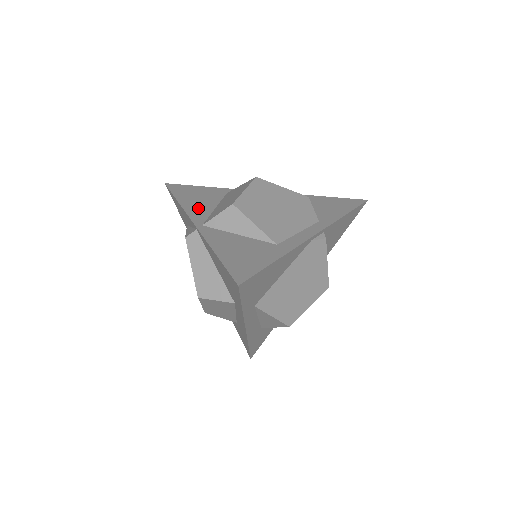
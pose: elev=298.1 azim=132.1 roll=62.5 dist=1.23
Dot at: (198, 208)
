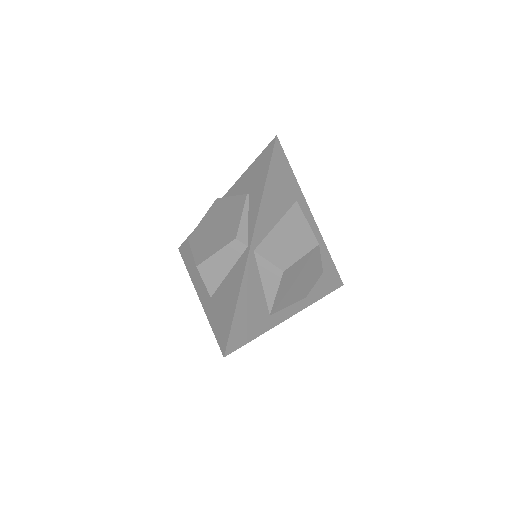
Dot at: (268, 215)
